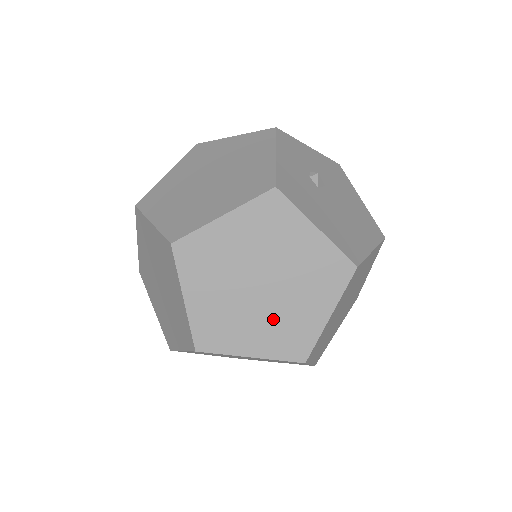
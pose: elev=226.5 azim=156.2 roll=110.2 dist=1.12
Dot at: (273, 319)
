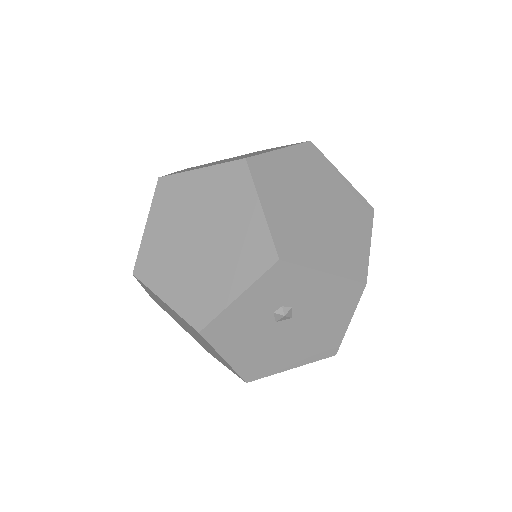
Dot at: occluded
